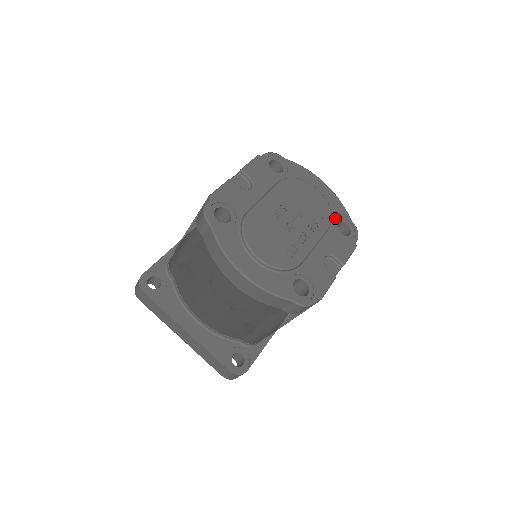
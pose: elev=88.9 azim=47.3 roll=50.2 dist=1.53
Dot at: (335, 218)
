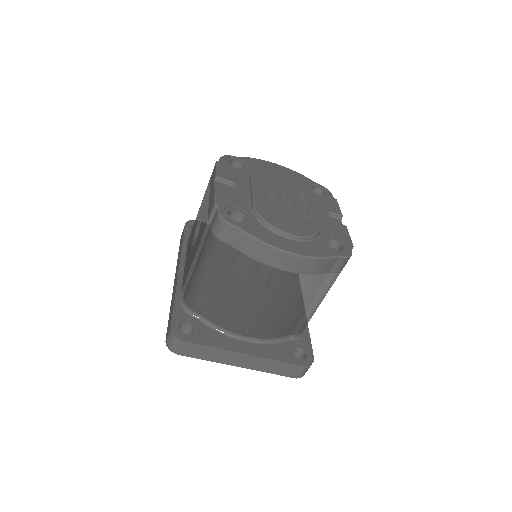
Dot at: occluded
